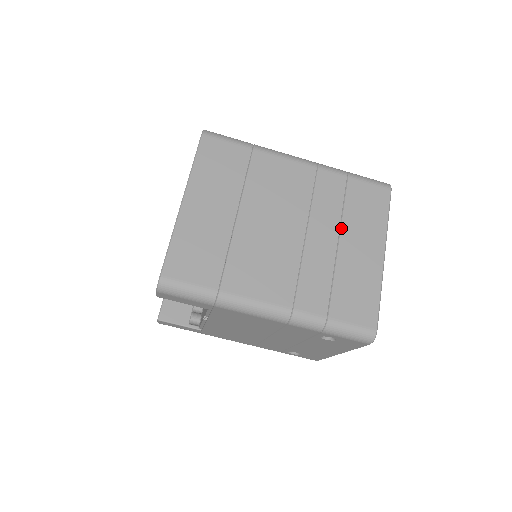
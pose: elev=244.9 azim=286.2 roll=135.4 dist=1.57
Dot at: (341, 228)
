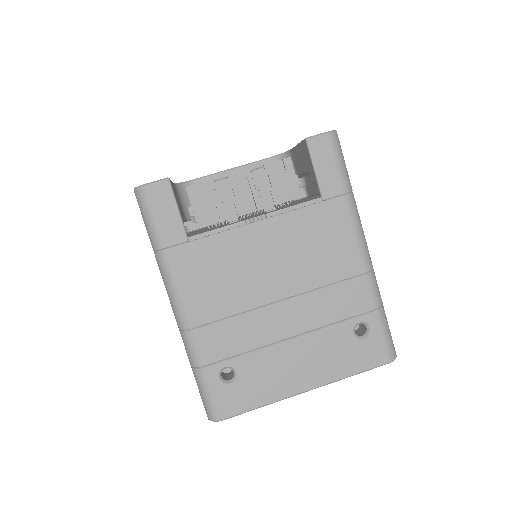
Dot at: occluded
